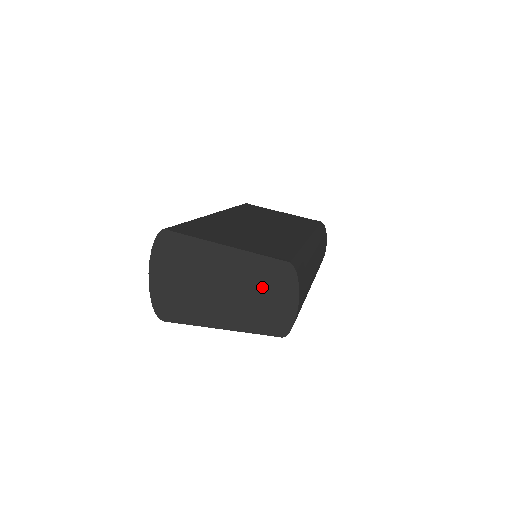
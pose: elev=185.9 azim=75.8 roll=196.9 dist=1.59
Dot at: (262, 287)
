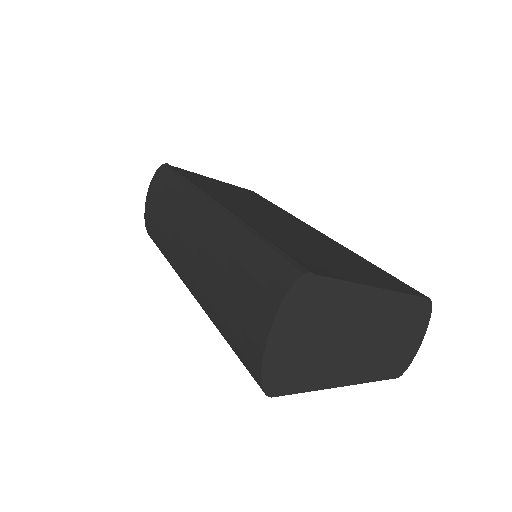
Dot at: (397, 330)
